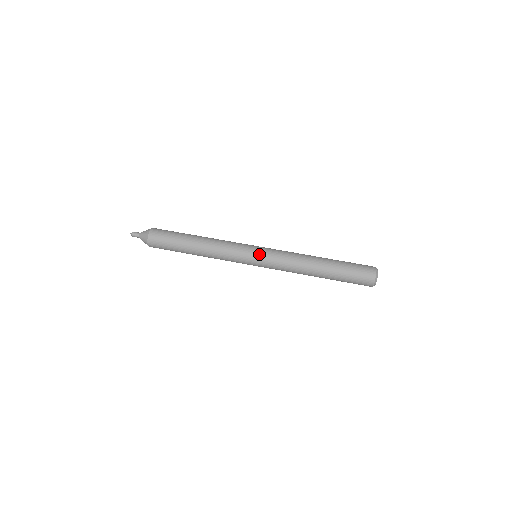
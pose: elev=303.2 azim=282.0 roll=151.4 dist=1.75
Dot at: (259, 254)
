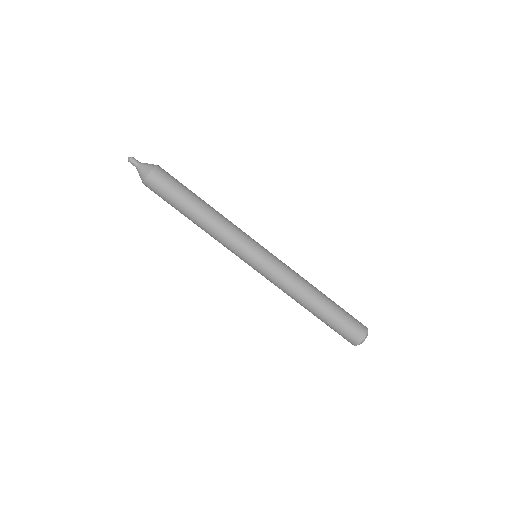
Dot at: (264, 256)
